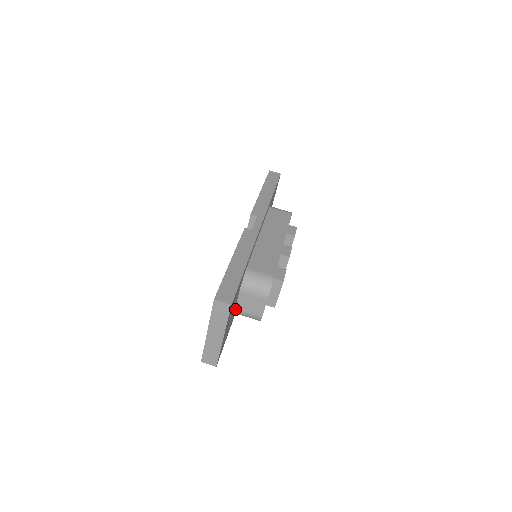
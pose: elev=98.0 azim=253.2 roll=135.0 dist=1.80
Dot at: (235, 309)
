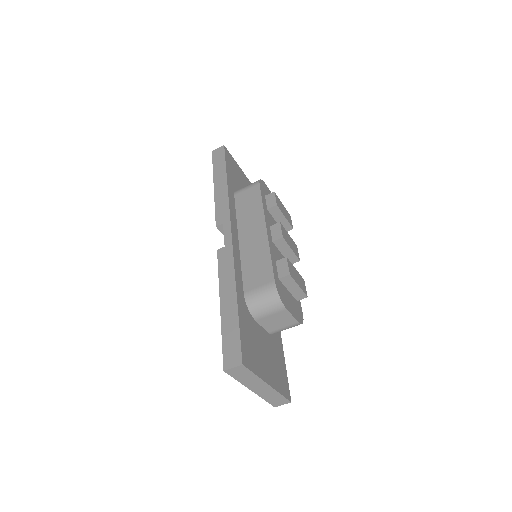
Dot at: (269, 333)
